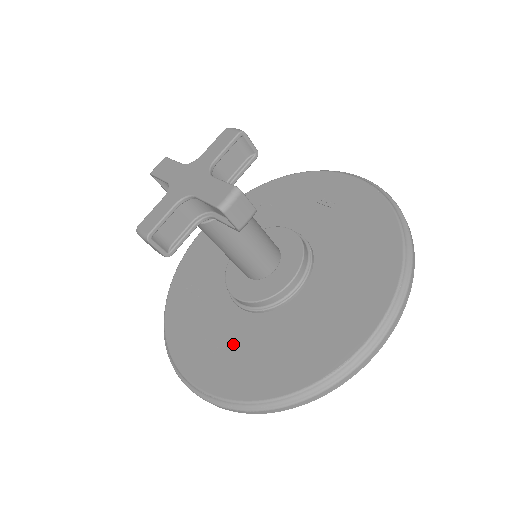
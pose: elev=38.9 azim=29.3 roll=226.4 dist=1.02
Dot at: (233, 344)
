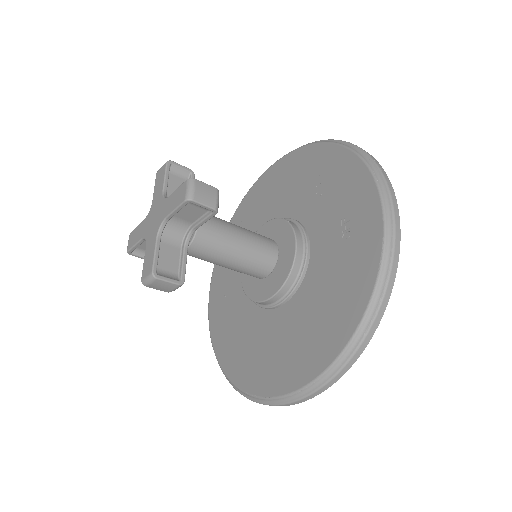
Dot at: (232, 306)
